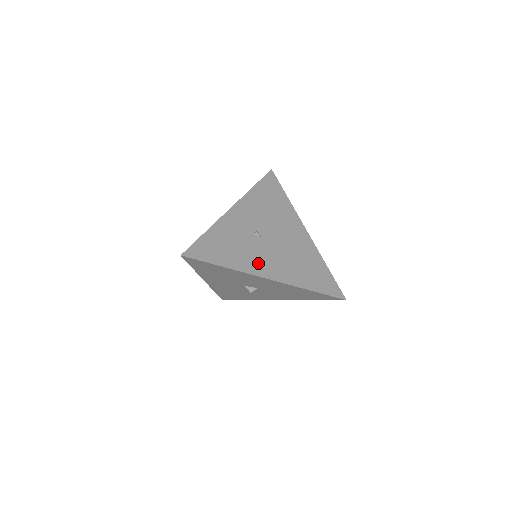
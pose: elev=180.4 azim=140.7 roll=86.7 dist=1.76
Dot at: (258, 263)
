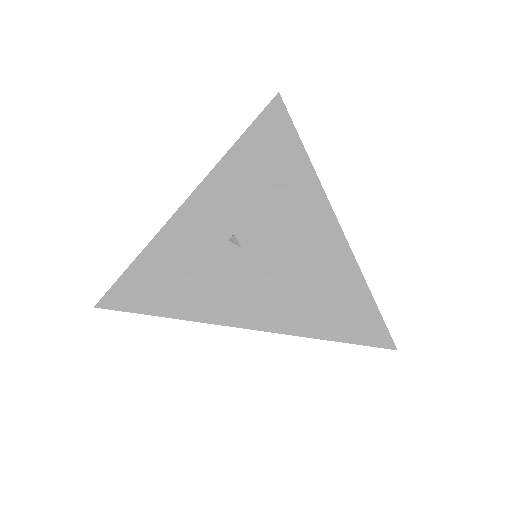
Dot at: (228, 299)
